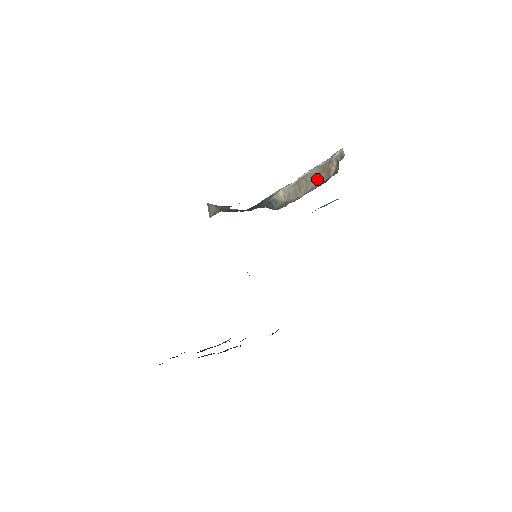
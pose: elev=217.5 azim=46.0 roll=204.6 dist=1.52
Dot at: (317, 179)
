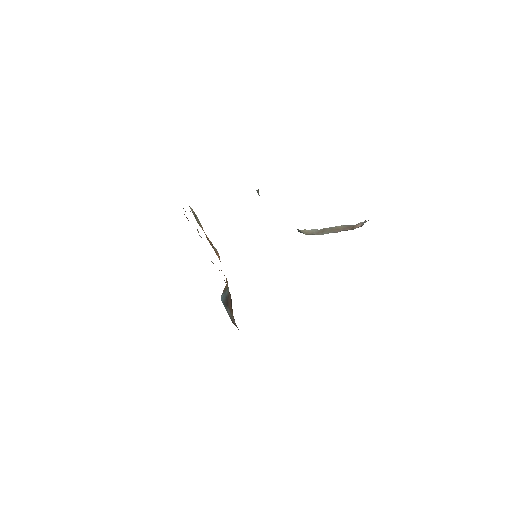
Dot at: (341, 230)
